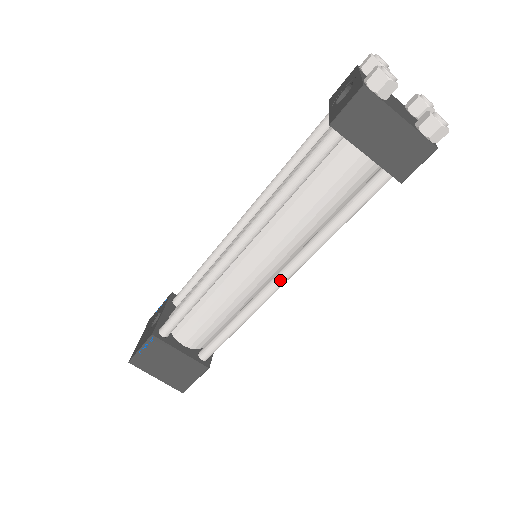
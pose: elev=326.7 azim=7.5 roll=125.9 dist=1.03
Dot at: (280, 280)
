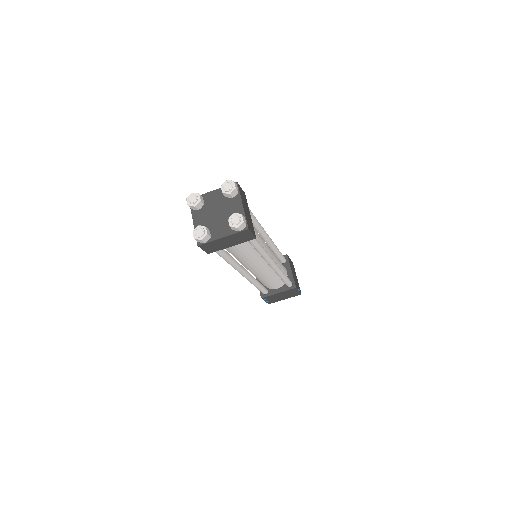
Dot at: (272, 266)
